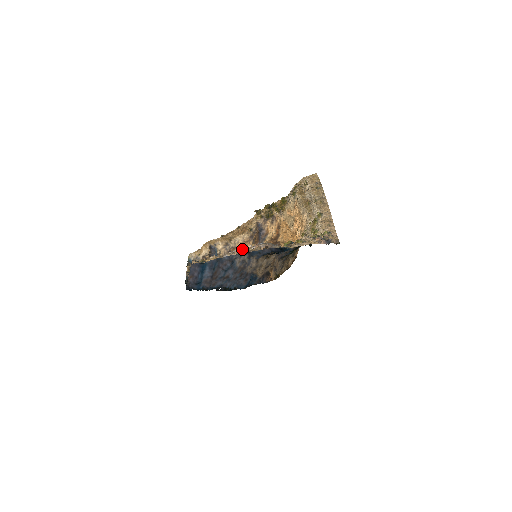
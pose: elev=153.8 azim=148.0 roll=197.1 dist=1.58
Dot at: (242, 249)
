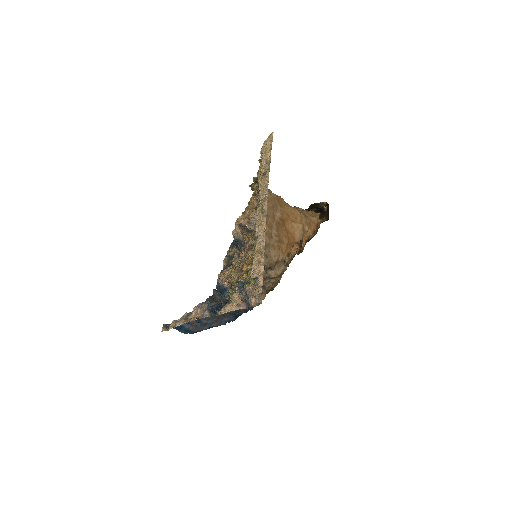
Dot at: occluded
